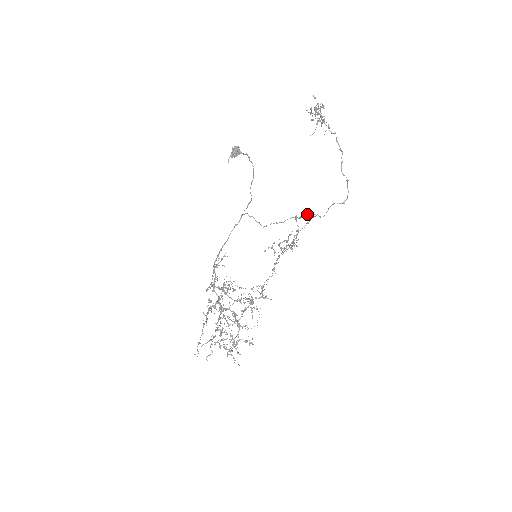
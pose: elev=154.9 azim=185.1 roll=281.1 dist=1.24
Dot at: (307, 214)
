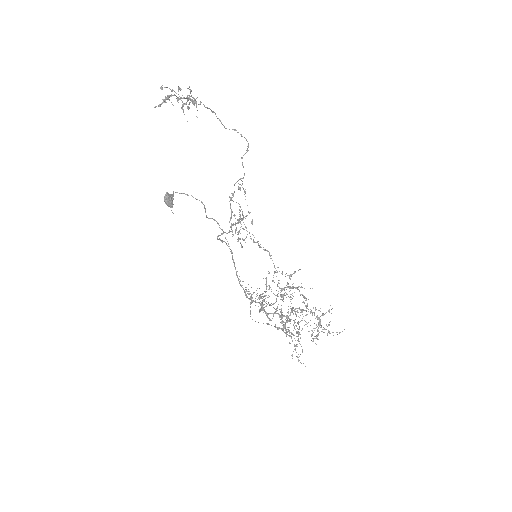
Dot at: (239, 187)
